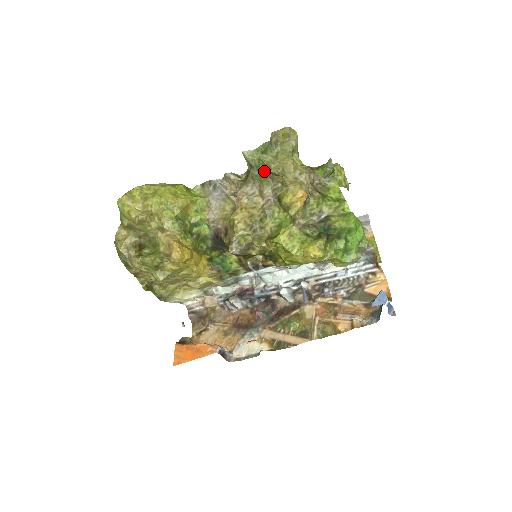
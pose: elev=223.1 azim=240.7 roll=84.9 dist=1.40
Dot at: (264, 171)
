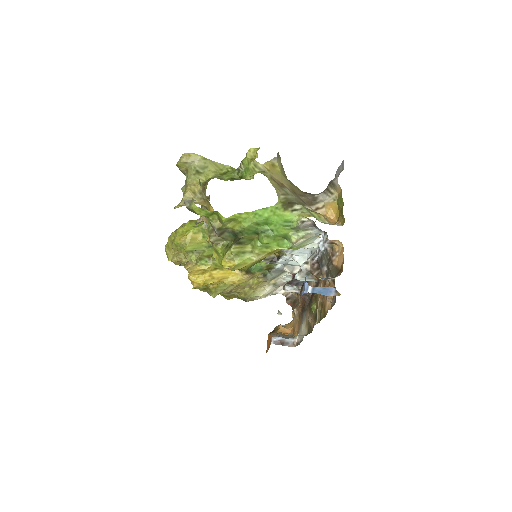
Dot at: occluded
